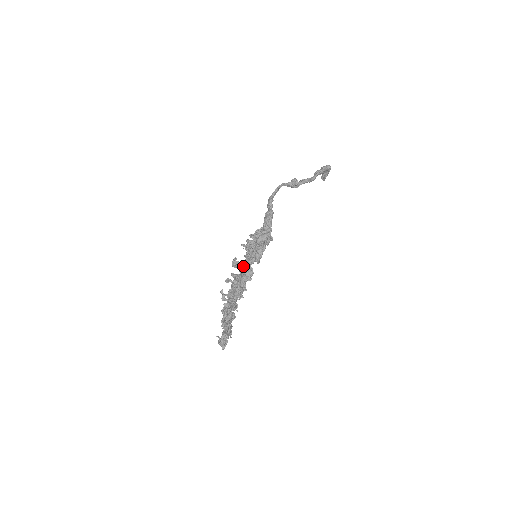
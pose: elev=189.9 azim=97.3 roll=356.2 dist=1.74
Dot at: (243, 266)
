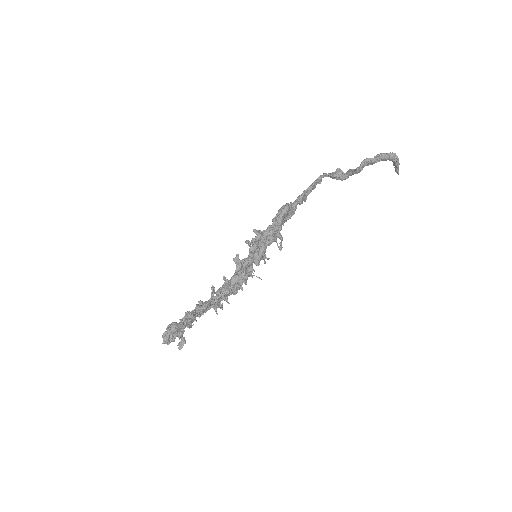
Dot at: (241, 265)
